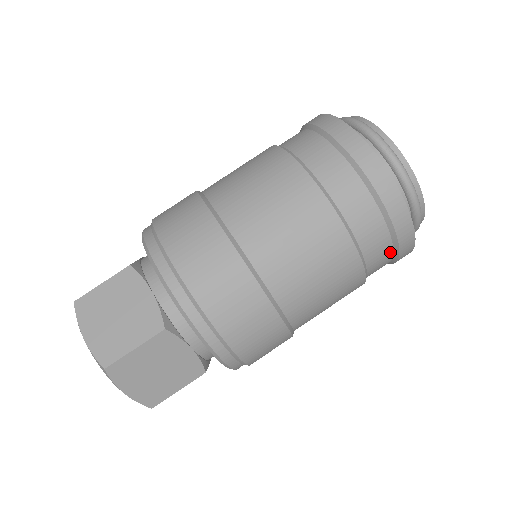
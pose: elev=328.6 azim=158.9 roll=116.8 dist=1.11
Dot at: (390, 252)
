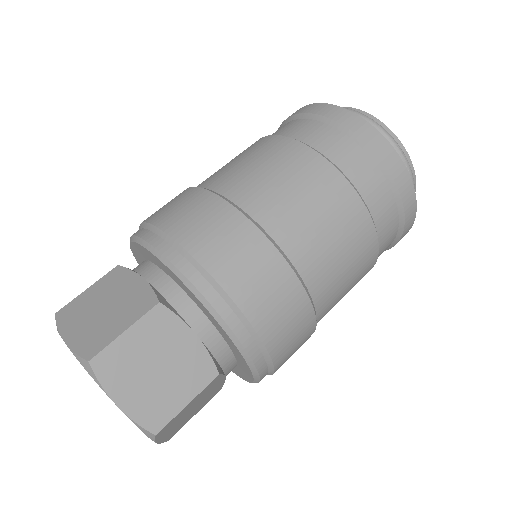
Dot at: occluded
